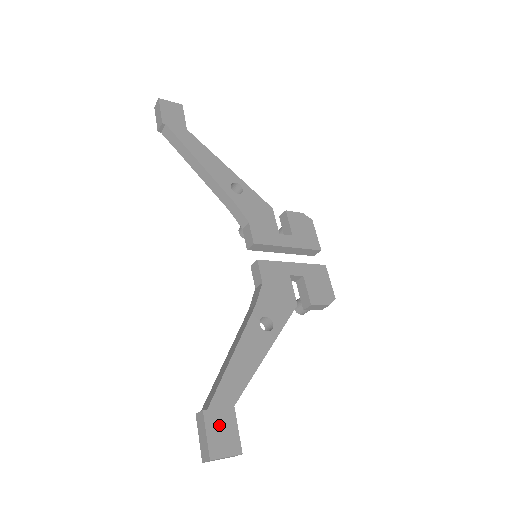
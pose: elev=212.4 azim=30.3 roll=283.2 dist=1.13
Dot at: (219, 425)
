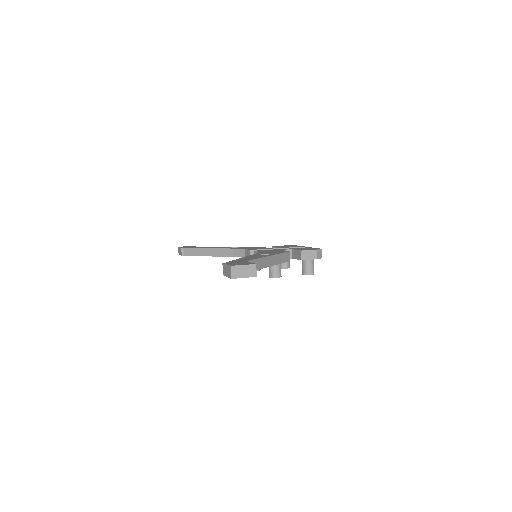
Dot at: (236, 263)
